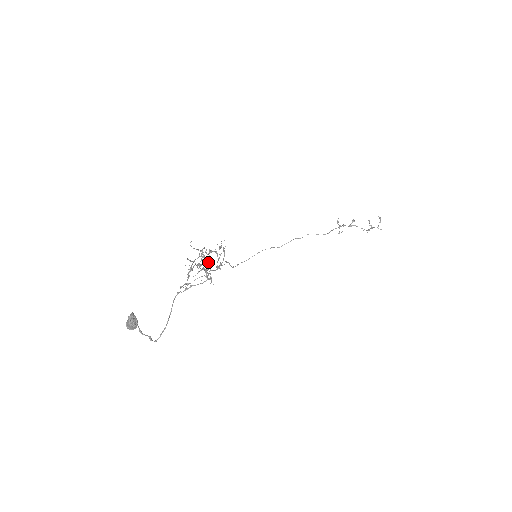
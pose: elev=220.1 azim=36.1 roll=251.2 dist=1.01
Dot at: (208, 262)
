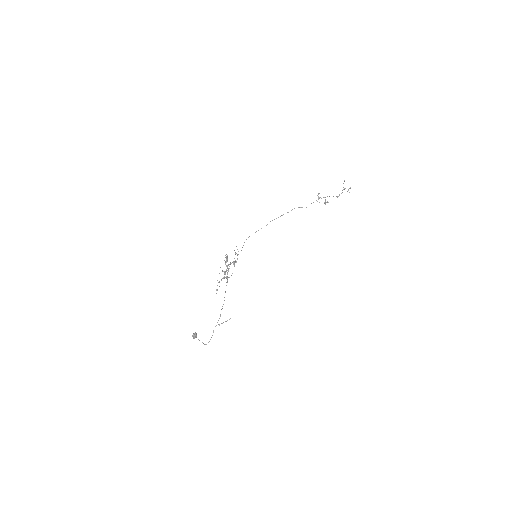
Dot at: (228, 265)
